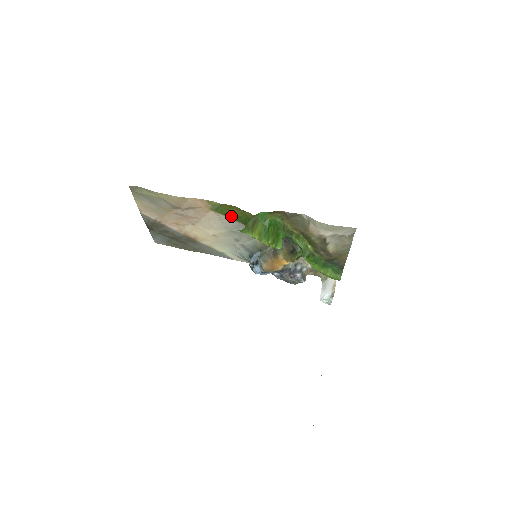
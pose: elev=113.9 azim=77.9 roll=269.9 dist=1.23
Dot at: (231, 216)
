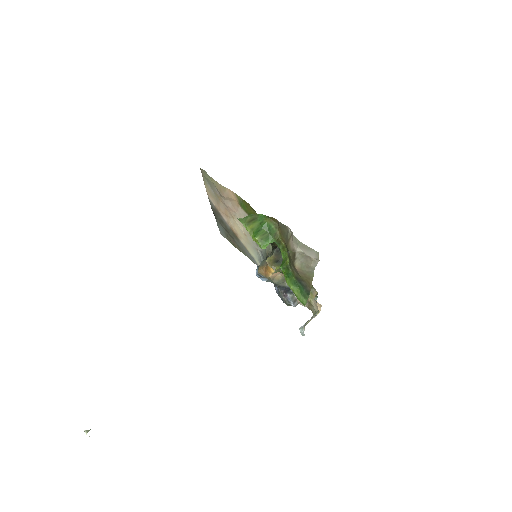
Dot at: occluded
